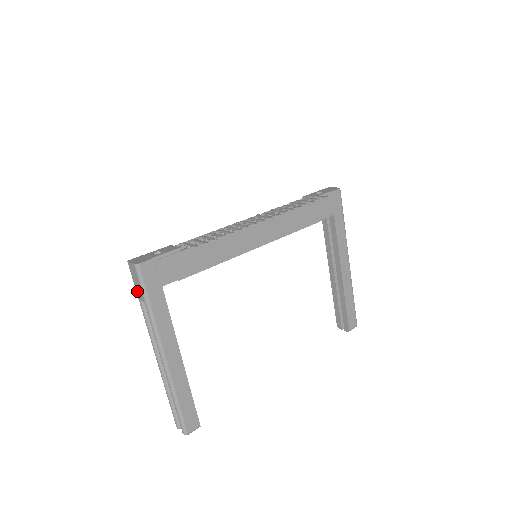
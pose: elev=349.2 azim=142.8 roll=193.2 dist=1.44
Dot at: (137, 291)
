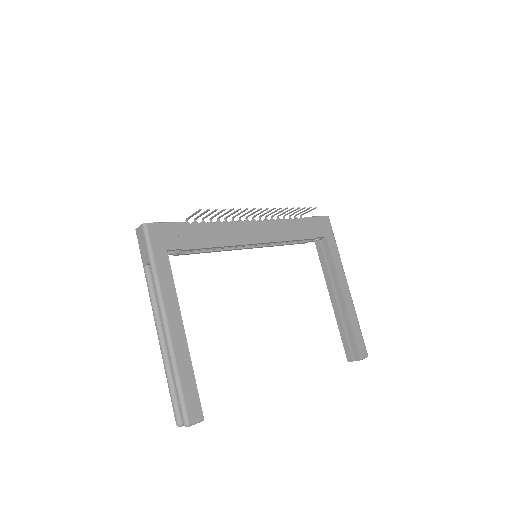
Dot at: (142, 256)
